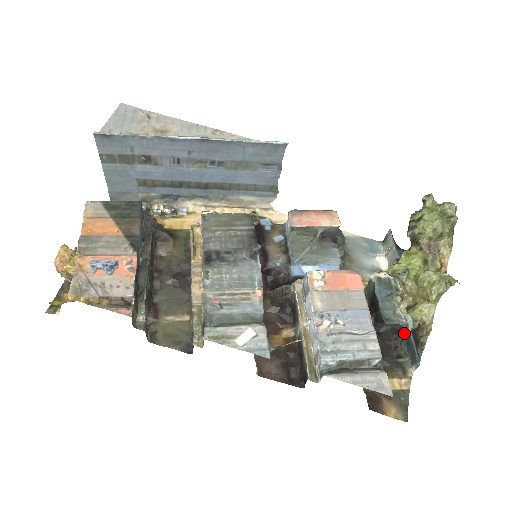
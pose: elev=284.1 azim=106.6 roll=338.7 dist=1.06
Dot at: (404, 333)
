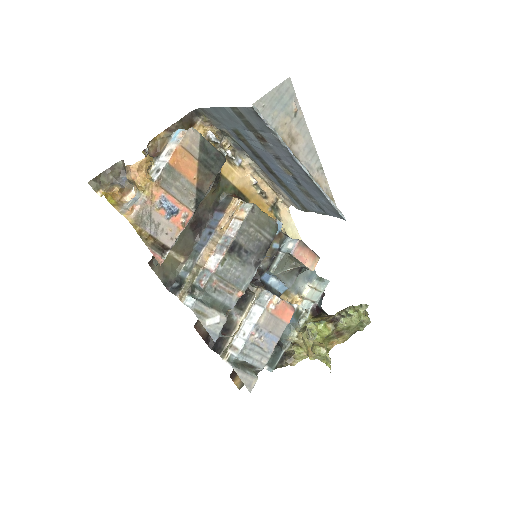
Dot at: (279, 347)
